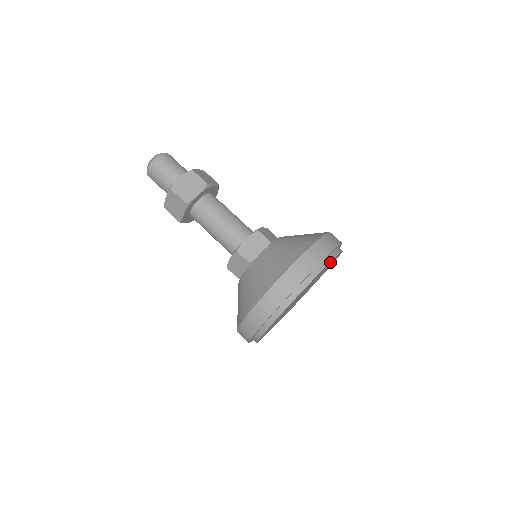
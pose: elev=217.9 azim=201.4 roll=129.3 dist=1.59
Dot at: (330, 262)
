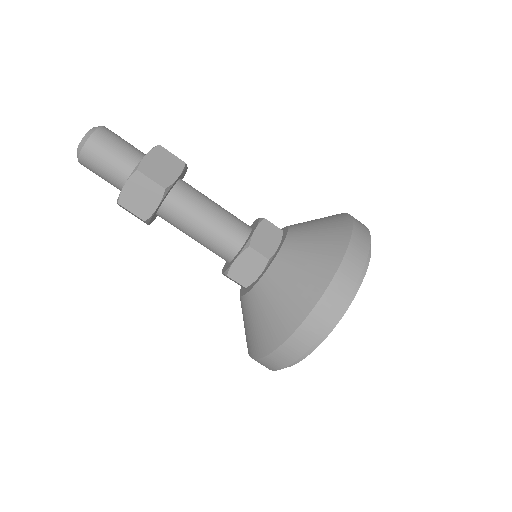
Dot at: occluded
